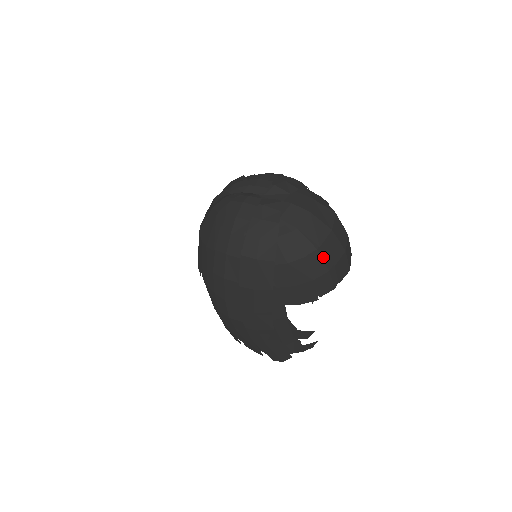
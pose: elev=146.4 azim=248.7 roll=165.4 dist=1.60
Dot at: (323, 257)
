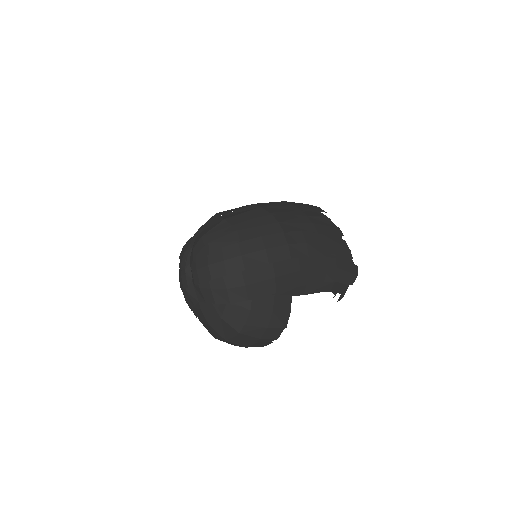
Dot at: occluded
